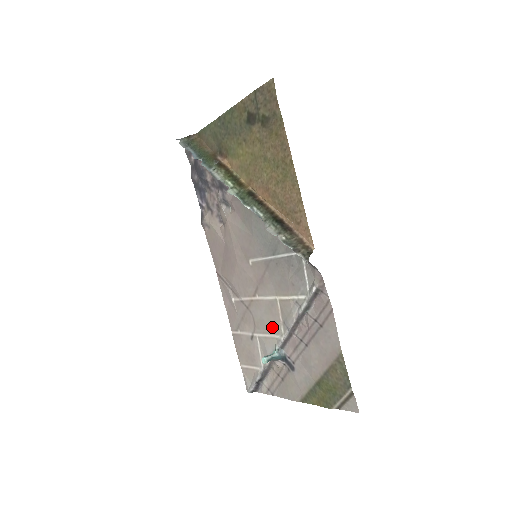
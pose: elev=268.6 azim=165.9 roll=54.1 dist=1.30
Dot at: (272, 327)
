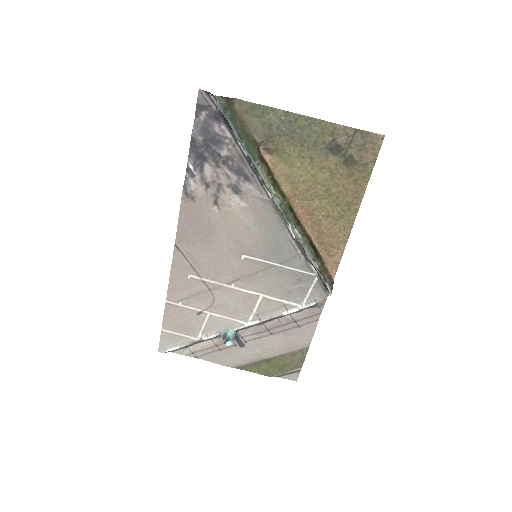
Dot at: (238, 313)
